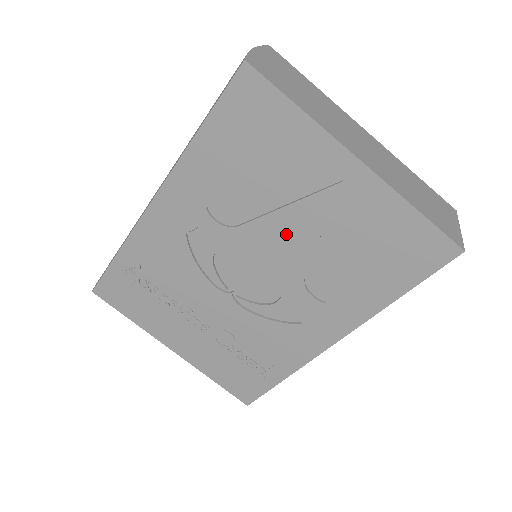
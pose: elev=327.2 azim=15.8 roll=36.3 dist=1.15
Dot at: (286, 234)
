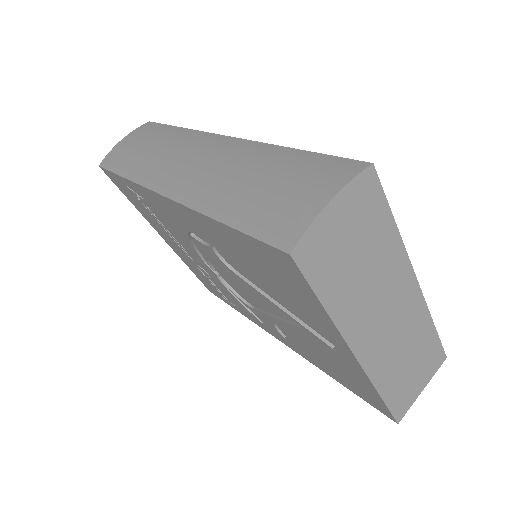
Dot at: (273, 307)
